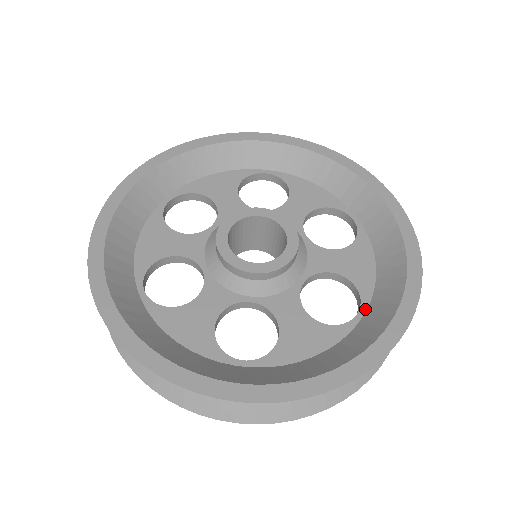
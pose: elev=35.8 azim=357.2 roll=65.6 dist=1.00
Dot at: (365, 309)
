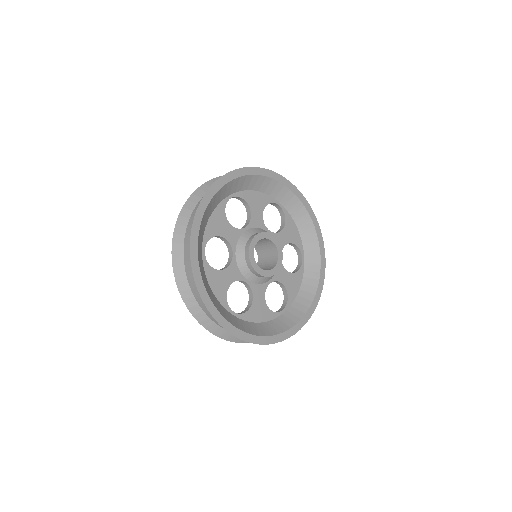
Dot at: (303, 254)
